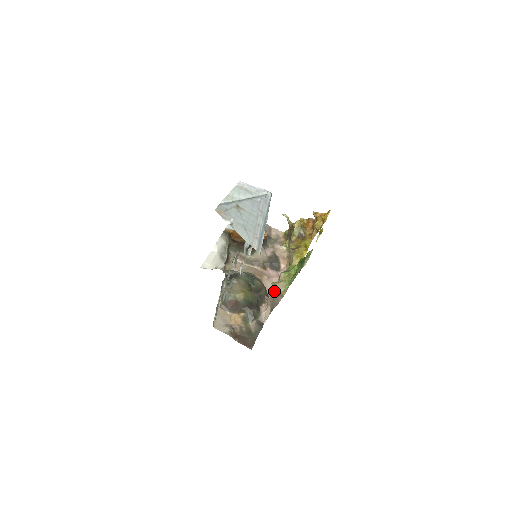
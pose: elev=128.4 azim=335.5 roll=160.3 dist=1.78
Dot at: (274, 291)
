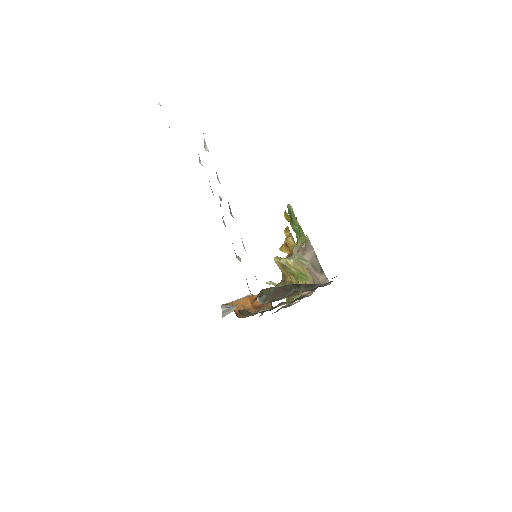
Dot at: (302, 257)
